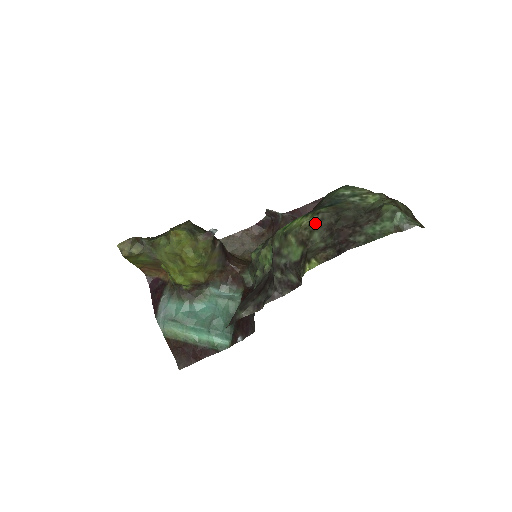
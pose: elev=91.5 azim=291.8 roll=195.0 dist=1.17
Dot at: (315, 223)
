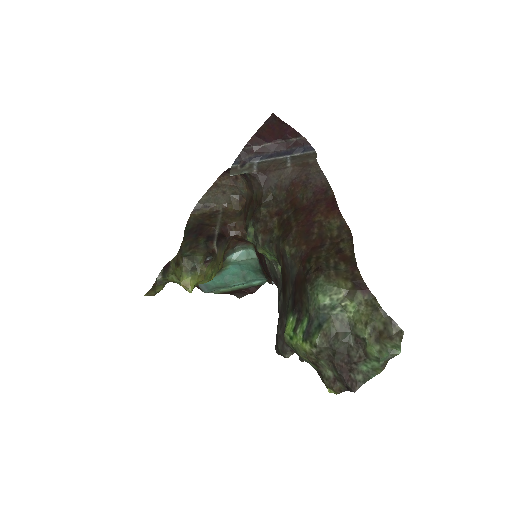
Dot at: (317, 355)
